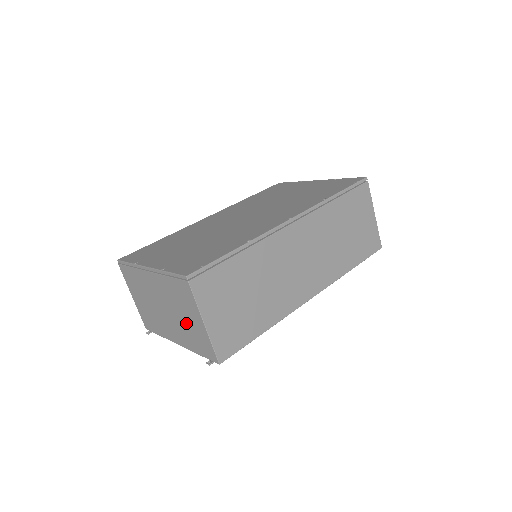
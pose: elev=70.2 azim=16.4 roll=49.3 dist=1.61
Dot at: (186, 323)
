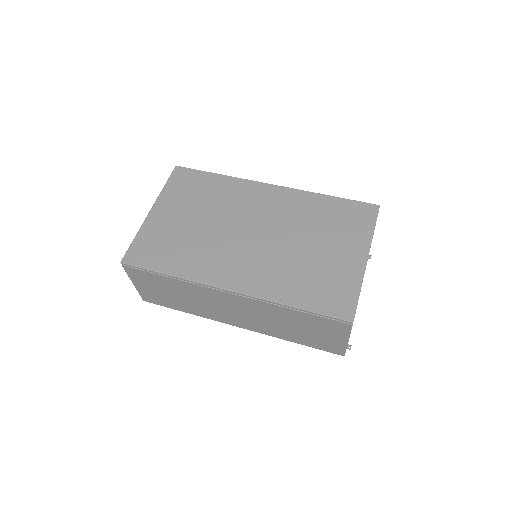
Dot at: occluded
